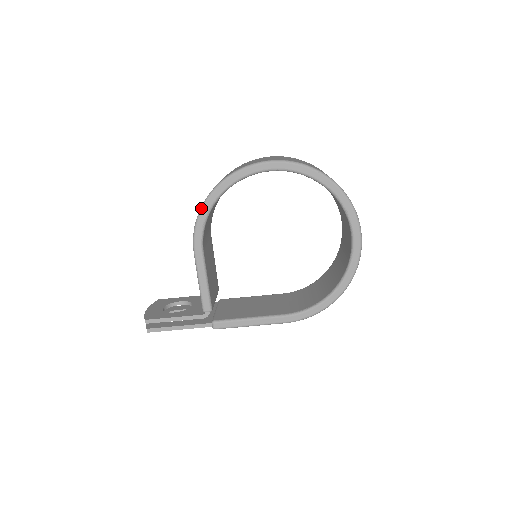
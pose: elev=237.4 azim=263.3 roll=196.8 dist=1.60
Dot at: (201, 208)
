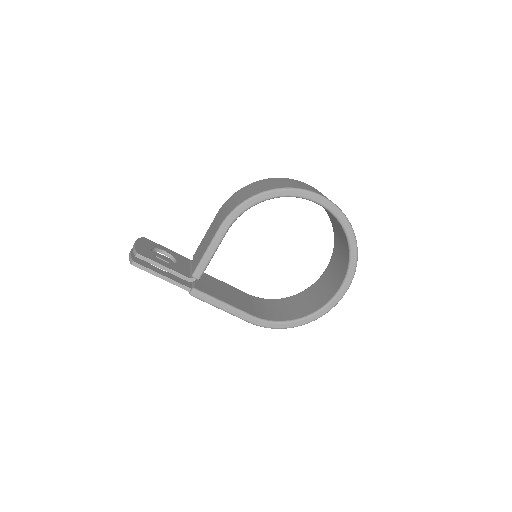
Dot at: (252, 197)
